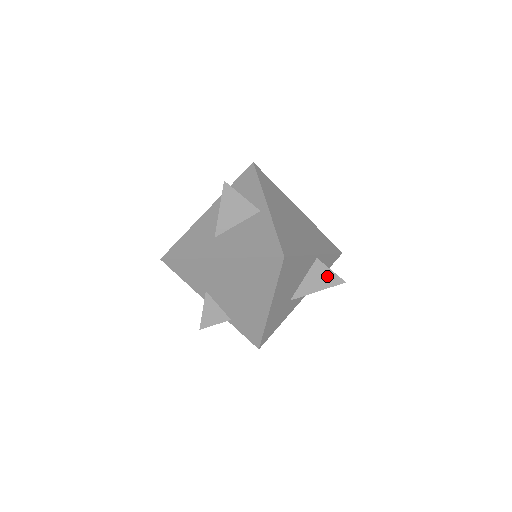
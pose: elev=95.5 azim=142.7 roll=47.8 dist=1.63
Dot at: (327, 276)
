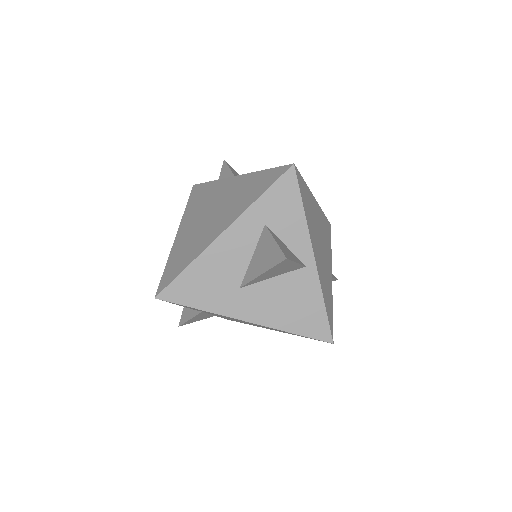
Dot at: occluded
